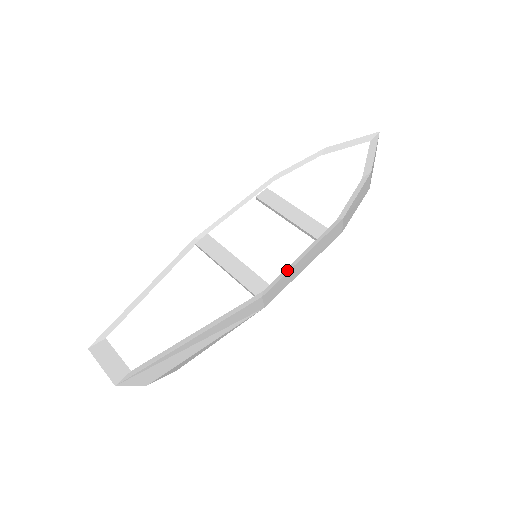
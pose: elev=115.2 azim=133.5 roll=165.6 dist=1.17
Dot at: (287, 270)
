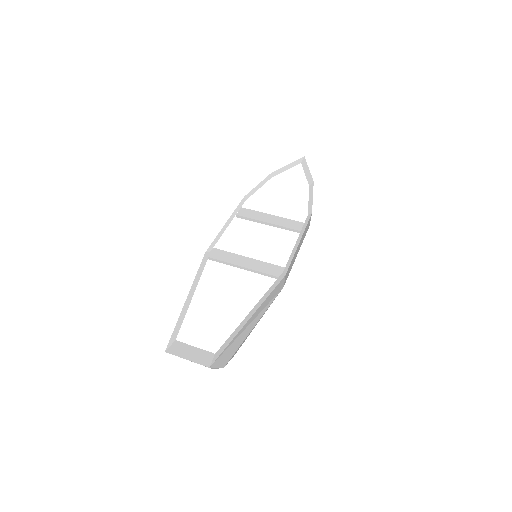
Dot at: (293, 254)
